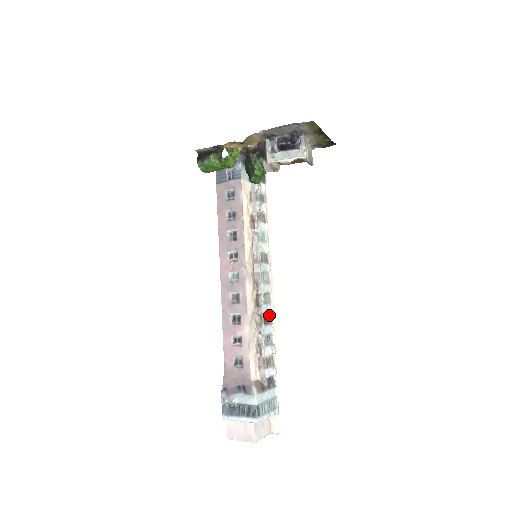
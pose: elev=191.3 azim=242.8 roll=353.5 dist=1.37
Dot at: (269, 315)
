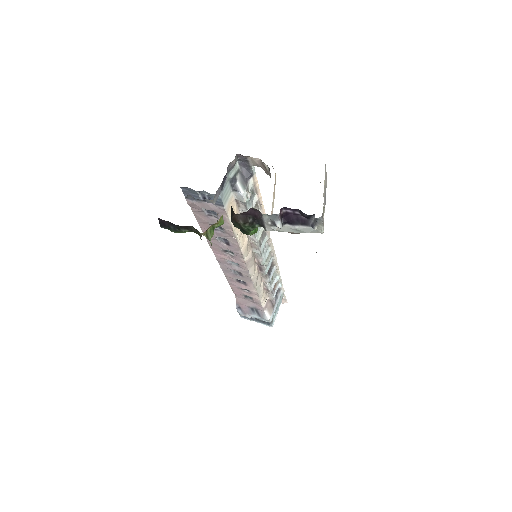
Dot at: (271, 263)
